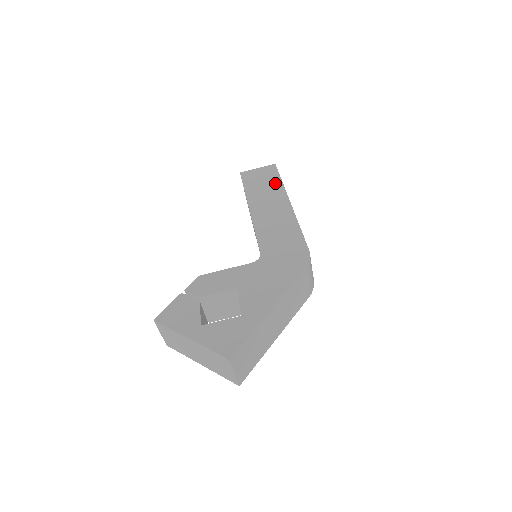
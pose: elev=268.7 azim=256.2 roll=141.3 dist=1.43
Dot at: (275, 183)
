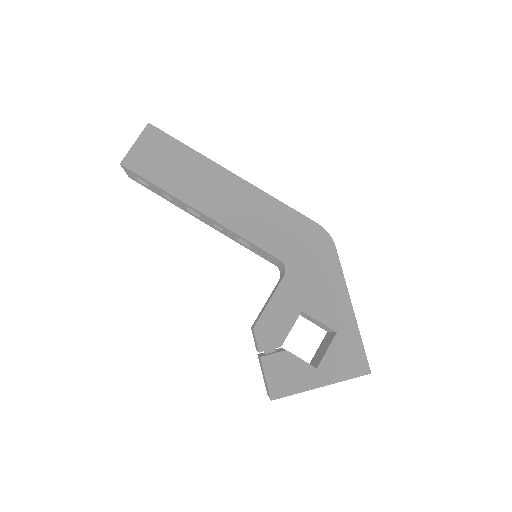
Dot at: (186, 156)
